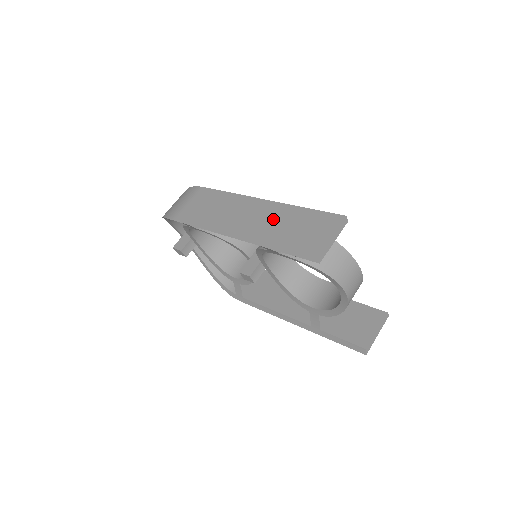
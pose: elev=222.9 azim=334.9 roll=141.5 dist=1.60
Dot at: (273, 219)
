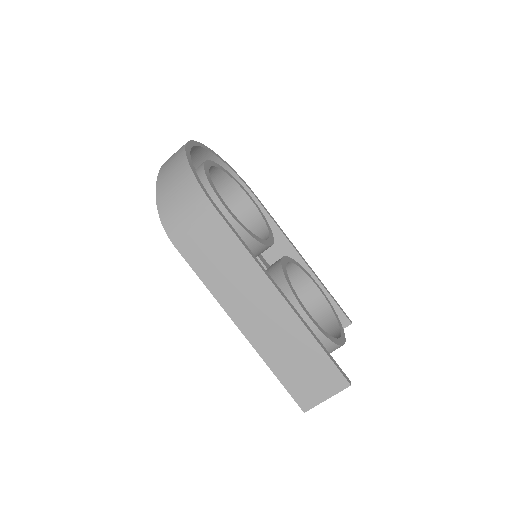
Dot at: (285, 337)
